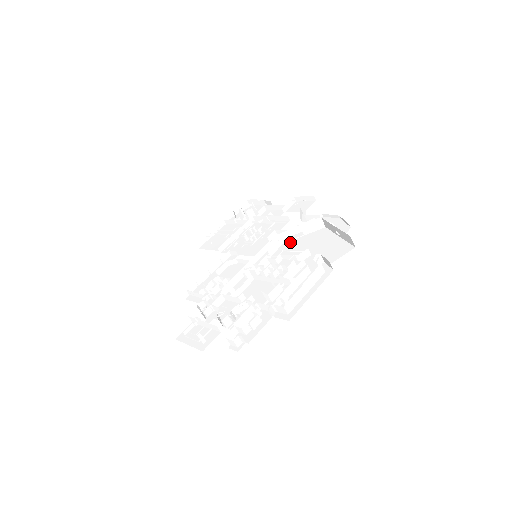
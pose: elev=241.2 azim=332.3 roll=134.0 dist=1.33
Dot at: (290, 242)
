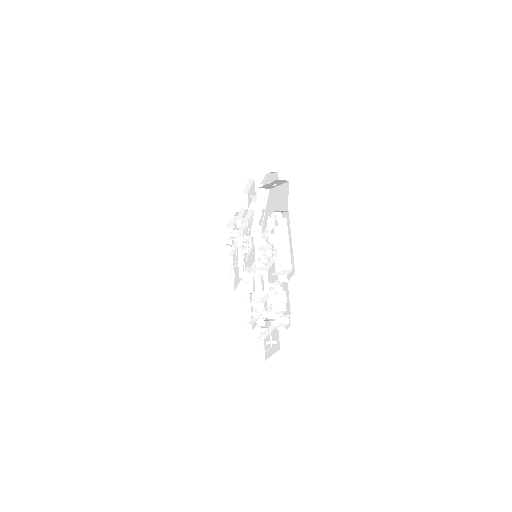
Dot at: (263, 223)
